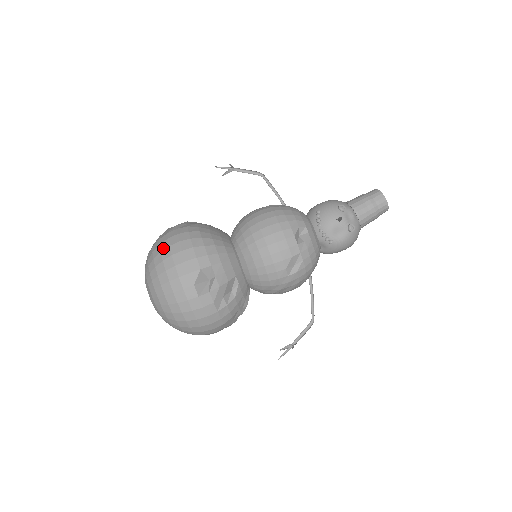
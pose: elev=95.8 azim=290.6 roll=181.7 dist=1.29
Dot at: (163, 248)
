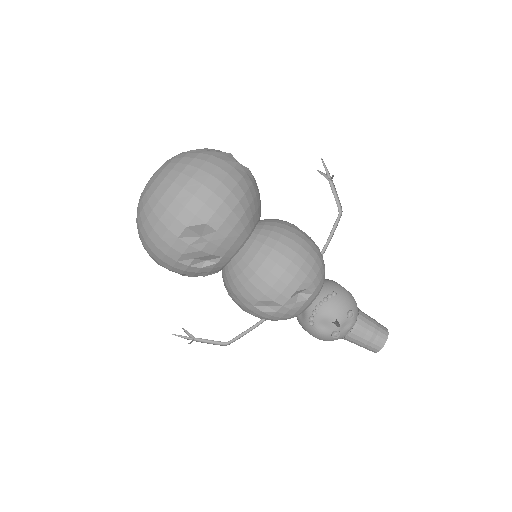
Dot at: (205, 168)
